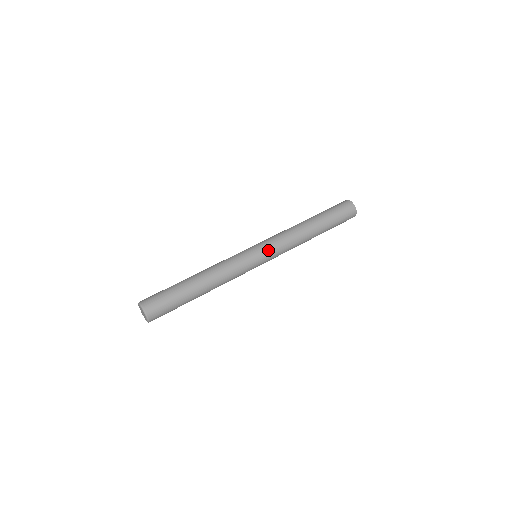
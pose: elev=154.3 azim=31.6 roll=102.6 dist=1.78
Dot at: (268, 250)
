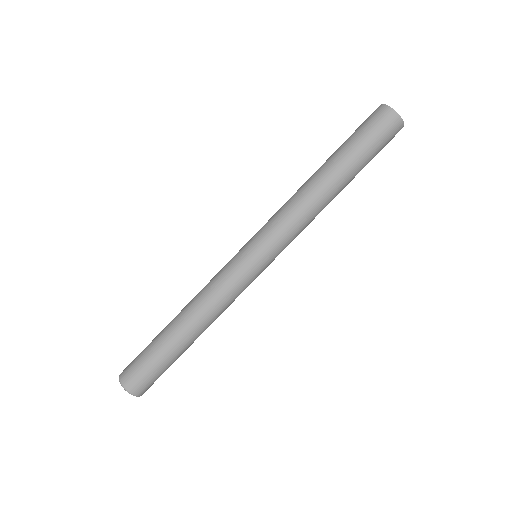
Dot at: (265, 244)
